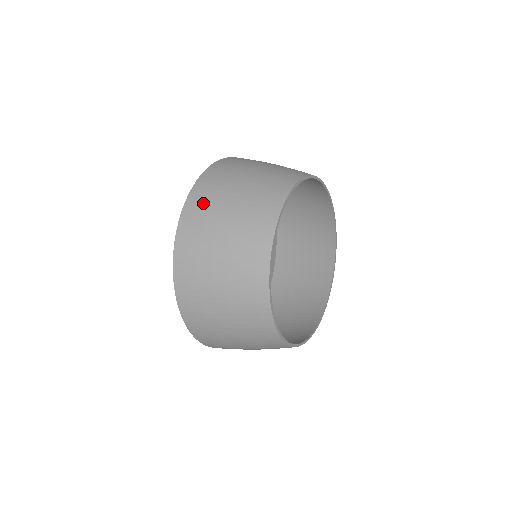
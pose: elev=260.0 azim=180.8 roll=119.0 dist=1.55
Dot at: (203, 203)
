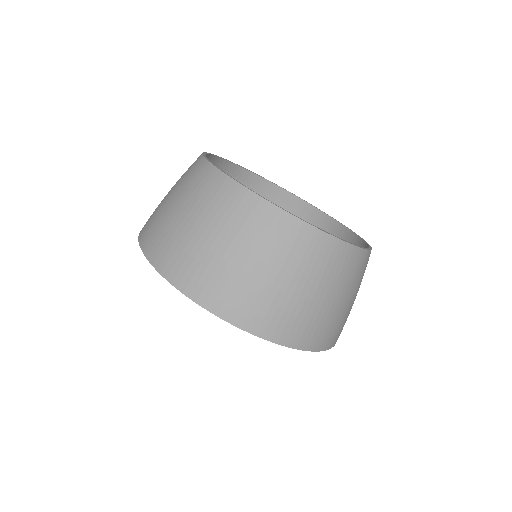
Dot at: (206, 280)
